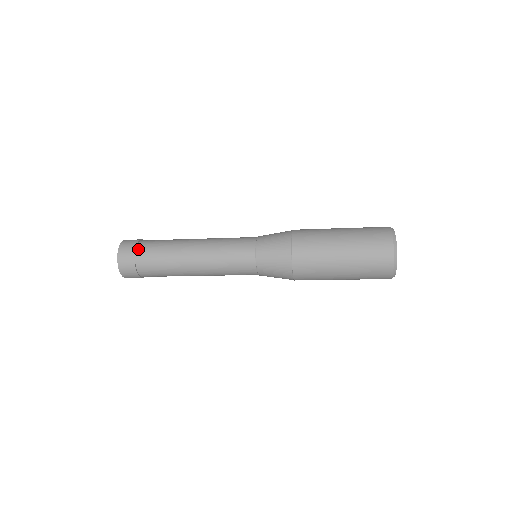
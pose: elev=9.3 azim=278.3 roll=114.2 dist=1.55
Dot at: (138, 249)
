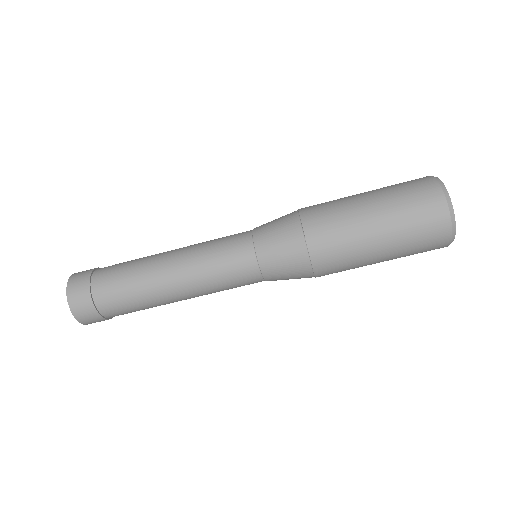
Dot at: (94, 275)
